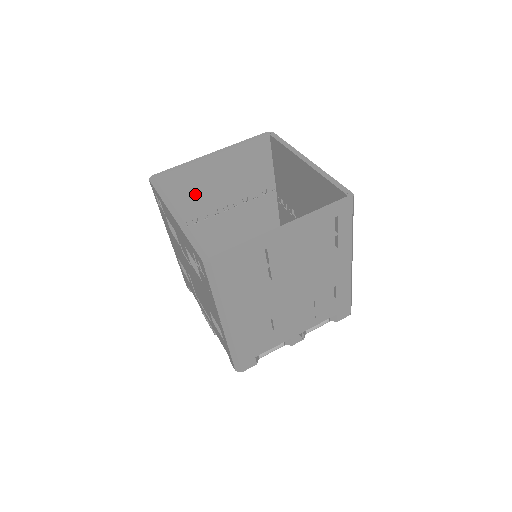
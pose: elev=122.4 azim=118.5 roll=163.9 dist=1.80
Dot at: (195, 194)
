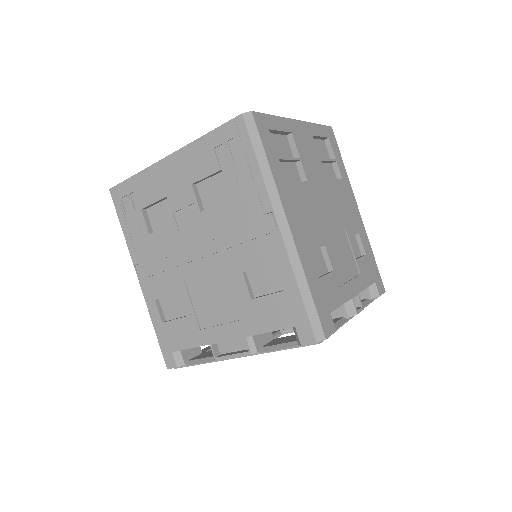
Dot at: occluded
